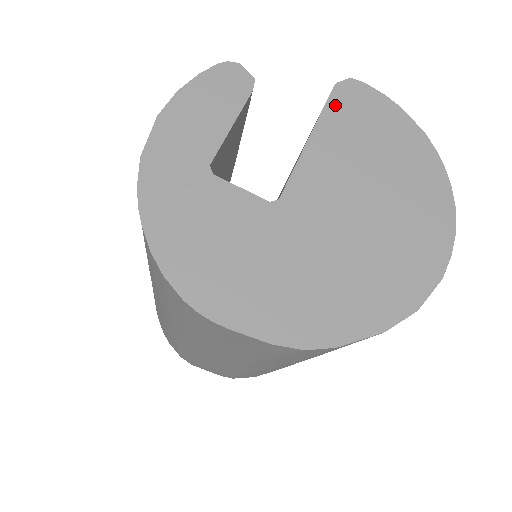
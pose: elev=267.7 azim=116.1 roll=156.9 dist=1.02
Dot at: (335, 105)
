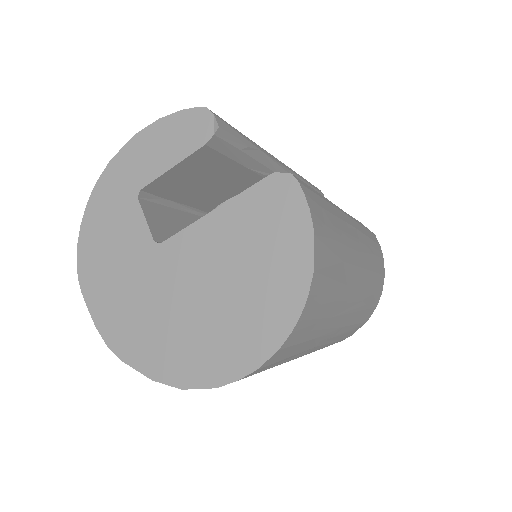
Dot at: (256, 193)
